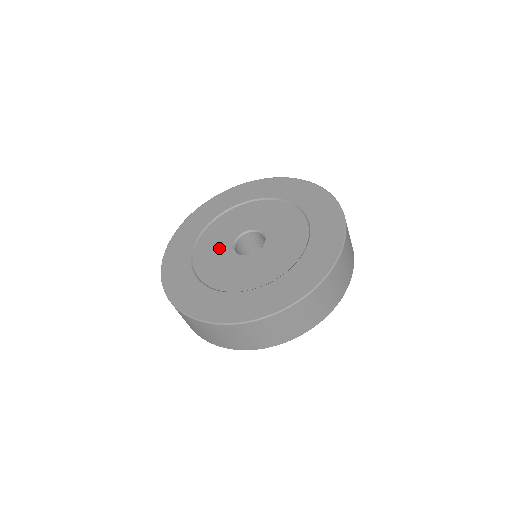
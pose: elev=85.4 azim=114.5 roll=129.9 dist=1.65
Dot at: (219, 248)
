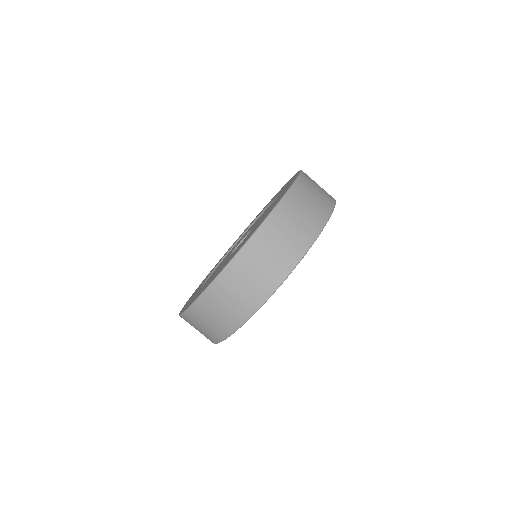
Dot at: (221, 264)
